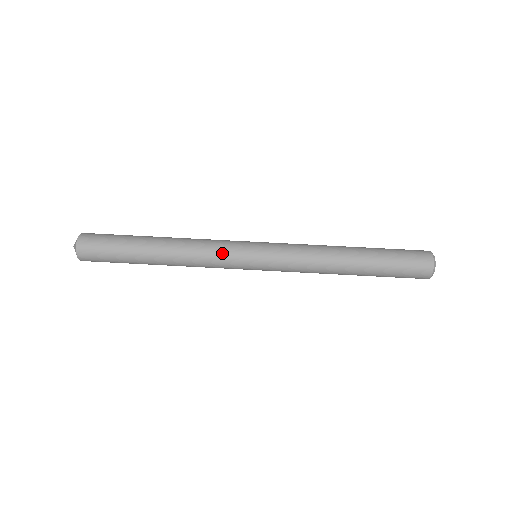
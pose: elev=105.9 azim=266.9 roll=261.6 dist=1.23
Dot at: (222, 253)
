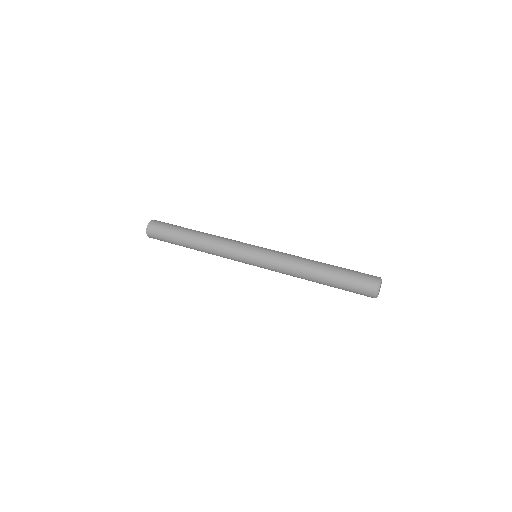
Dot at: (231, 250)
